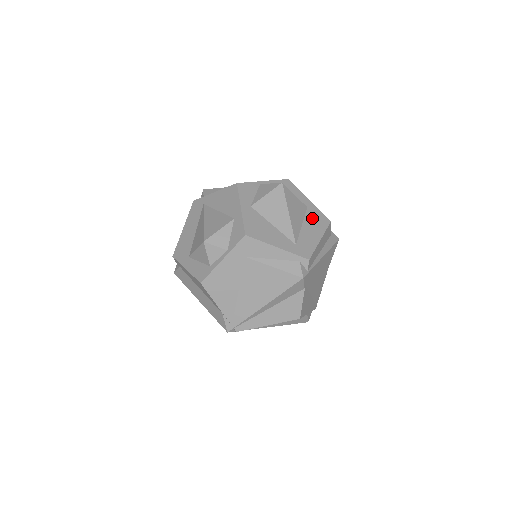
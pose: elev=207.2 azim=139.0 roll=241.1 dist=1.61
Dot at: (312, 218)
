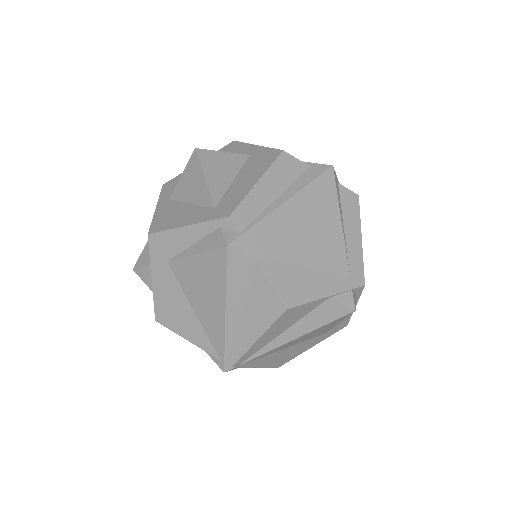
Dot at: (253, 163)
